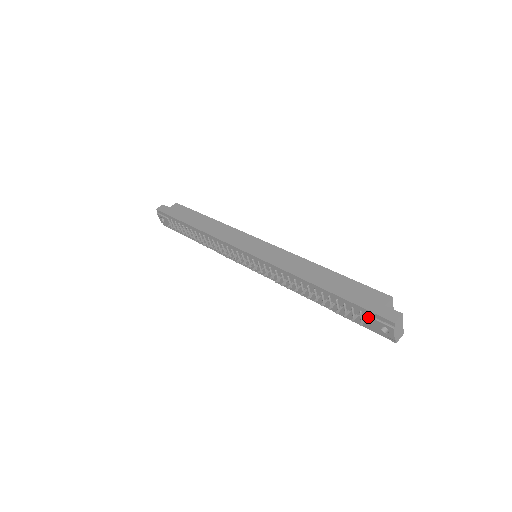
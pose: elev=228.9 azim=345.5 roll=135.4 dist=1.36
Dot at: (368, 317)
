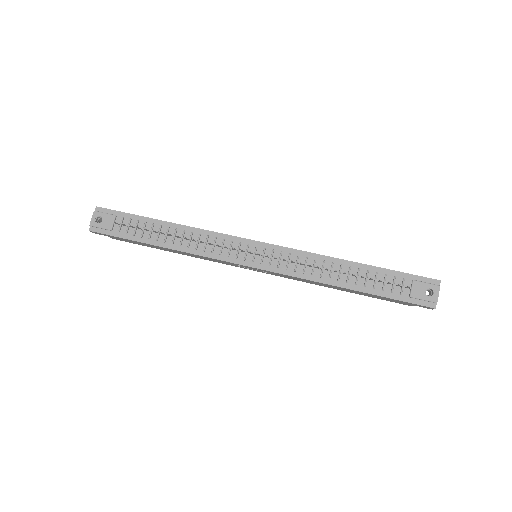
Dot at: (413, 281)
